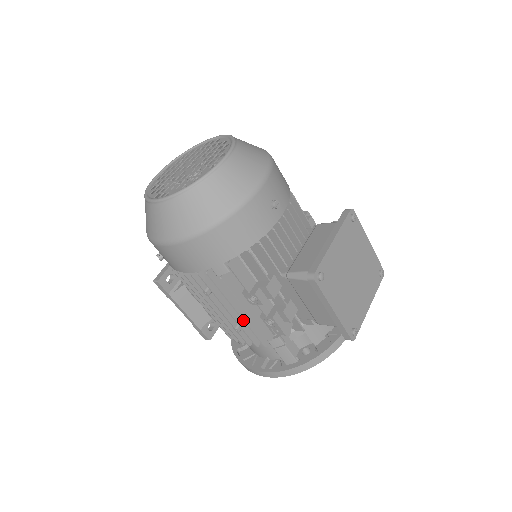
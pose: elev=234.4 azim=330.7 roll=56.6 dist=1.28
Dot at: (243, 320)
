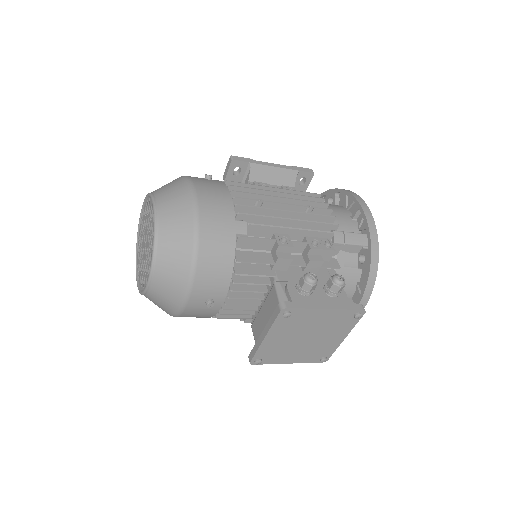
Dot at: occluded
